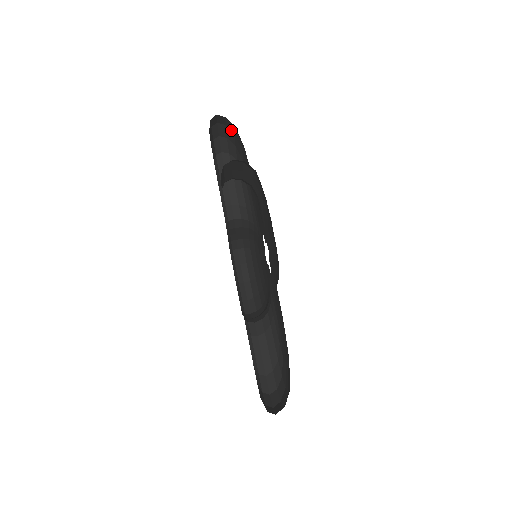
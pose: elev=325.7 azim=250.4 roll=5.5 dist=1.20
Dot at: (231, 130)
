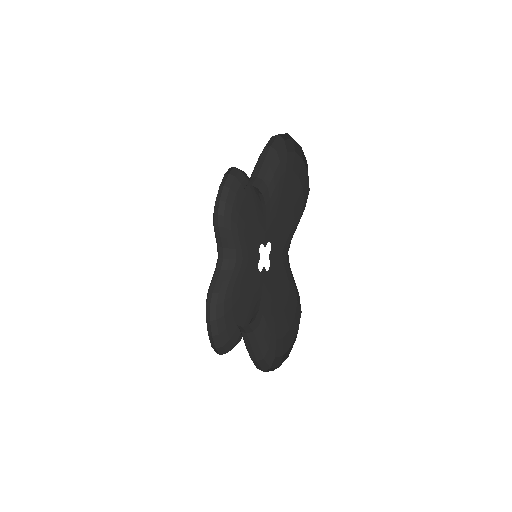
Dot at: (234, 191)
